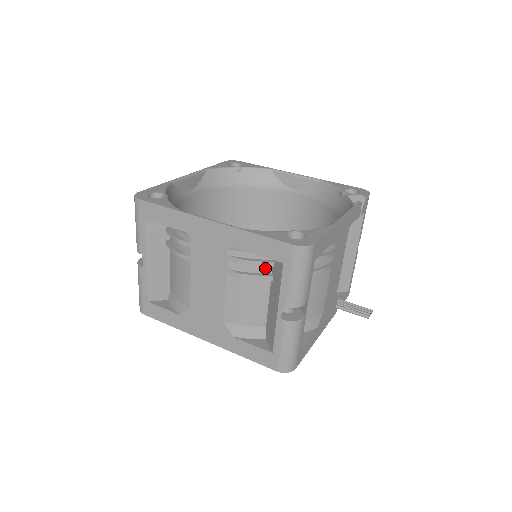
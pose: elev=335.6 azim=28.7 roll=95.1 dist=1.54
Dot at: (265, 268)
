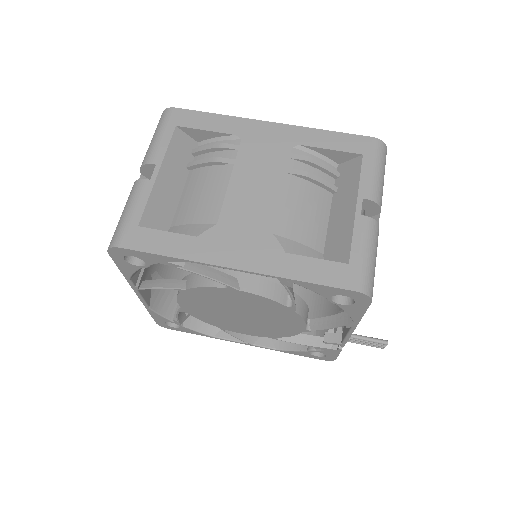
Dot at: (328, 179)
